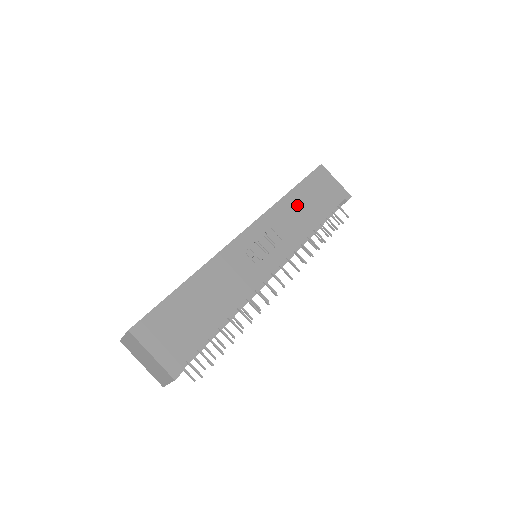
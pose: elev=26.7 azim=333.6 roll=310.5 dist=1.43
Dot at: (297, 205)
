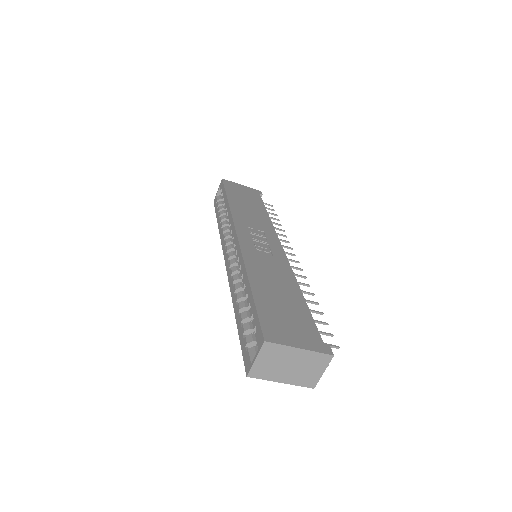
Dot at: (243, 207)
